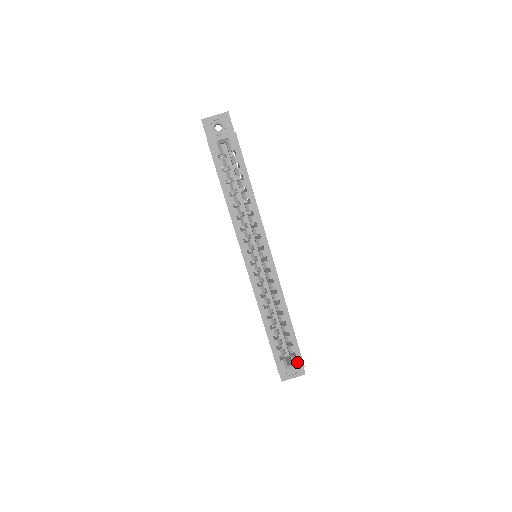
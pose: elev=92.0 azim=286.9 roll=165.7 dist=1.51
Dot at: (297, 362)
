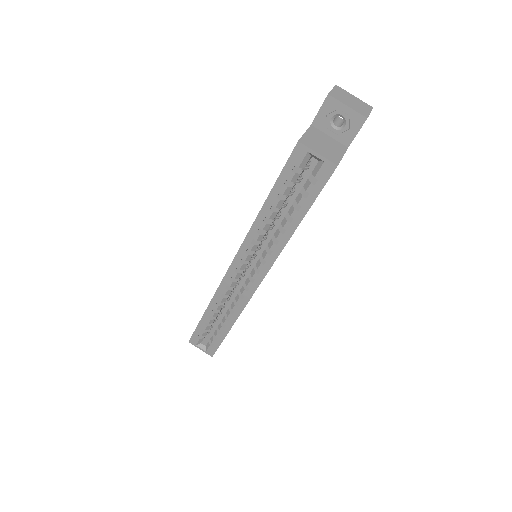
Dot at: (210, 350)
